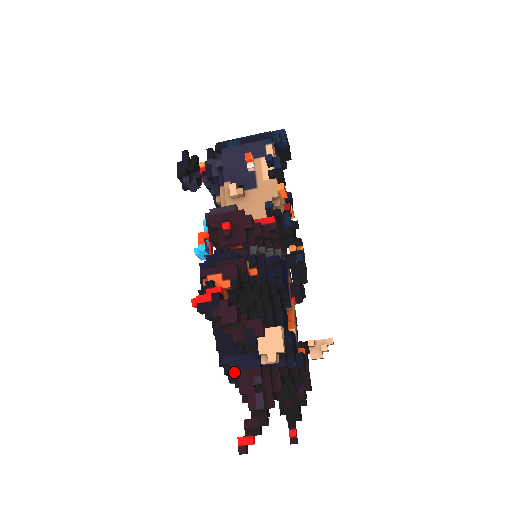
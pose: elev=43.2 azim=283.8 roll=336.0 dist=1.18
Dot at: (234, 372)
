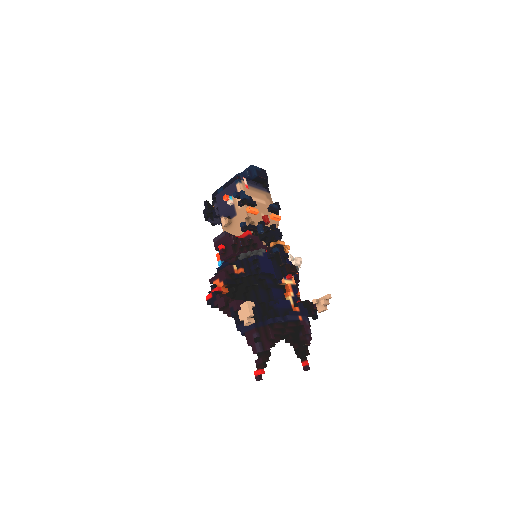
Dot at: occluded
